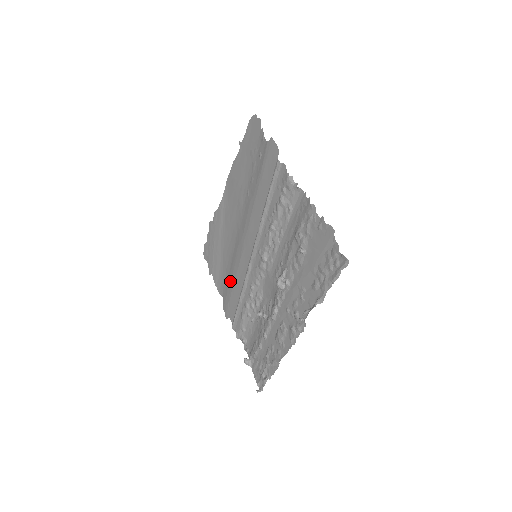
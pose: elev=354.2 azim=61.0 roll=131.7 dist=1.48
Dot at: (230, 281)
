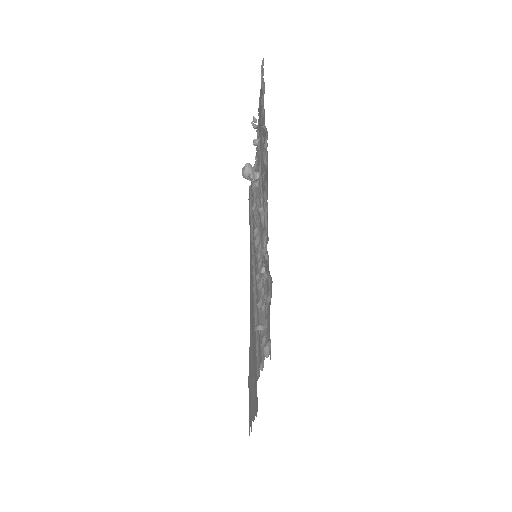
Dot at: occluded
